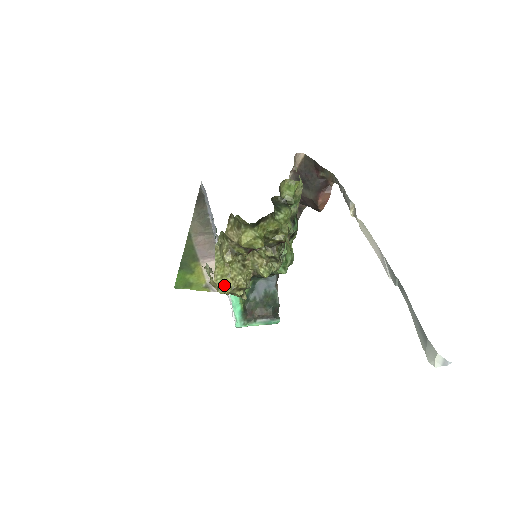
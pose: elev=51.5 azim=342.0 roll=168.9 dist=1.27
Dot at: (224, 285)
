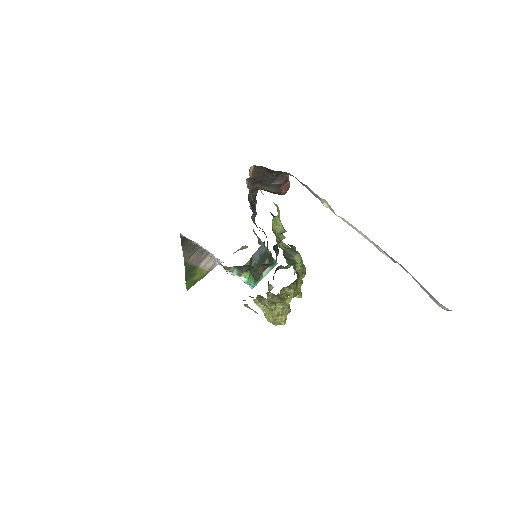
Dot at: (279, 322)
